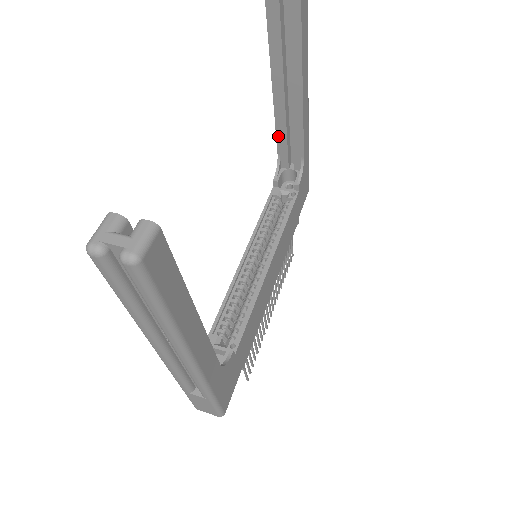
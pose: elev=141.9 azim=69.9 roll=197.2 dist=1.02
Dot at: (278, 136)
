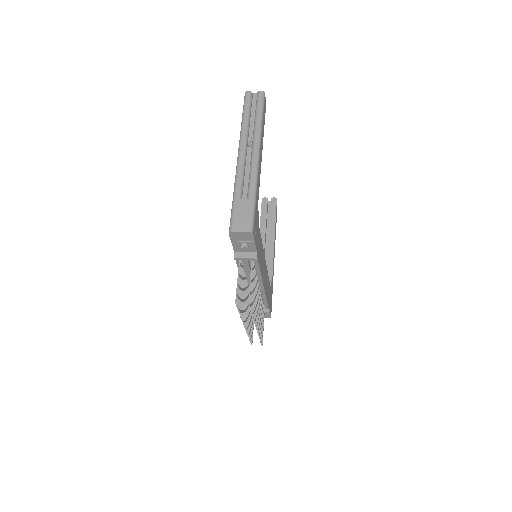
Dot at: occluded
